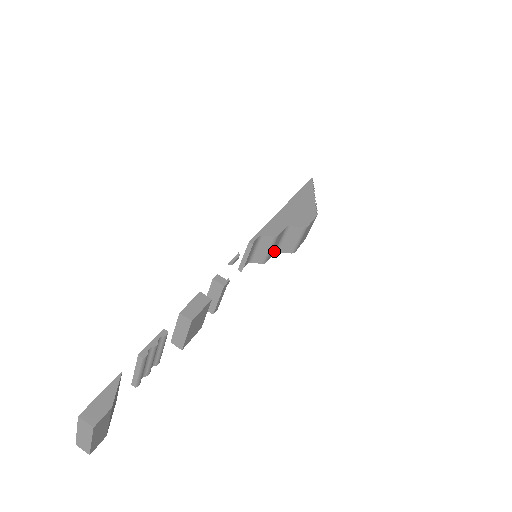
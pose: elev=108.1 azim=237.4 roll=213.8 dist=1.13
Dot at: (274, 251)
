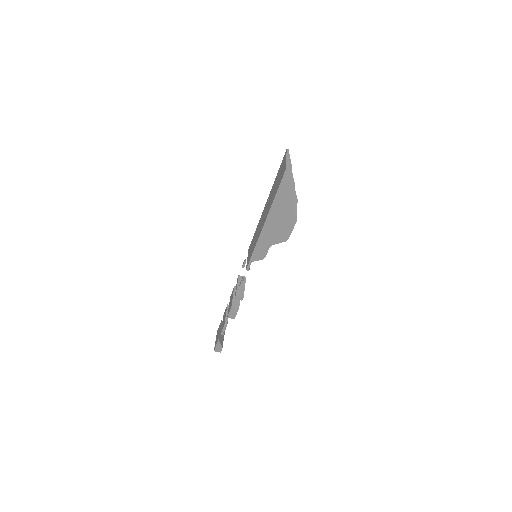
Dot at: occluded
